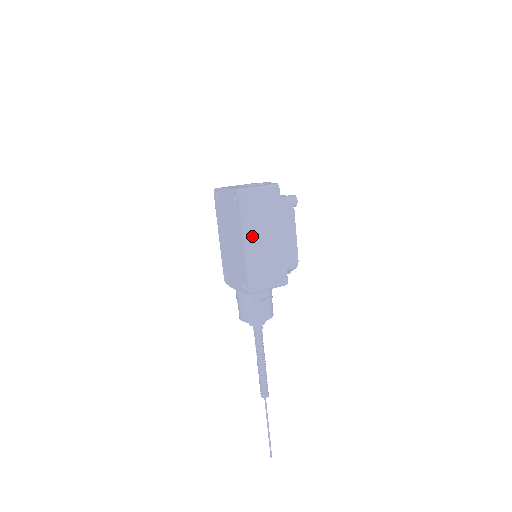
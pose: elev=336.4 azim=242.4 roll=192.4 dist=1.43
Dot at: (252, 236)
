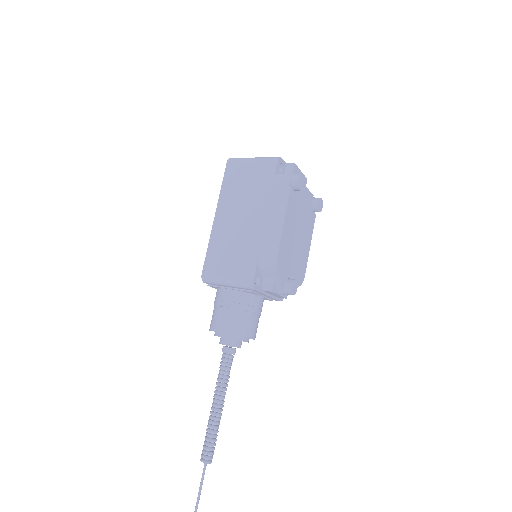
Dot at: (227, 210)
